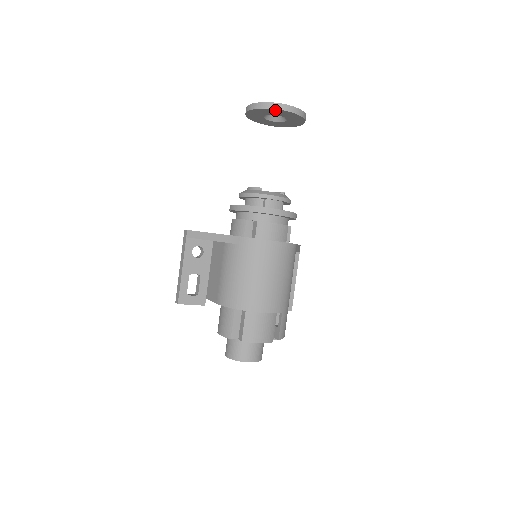
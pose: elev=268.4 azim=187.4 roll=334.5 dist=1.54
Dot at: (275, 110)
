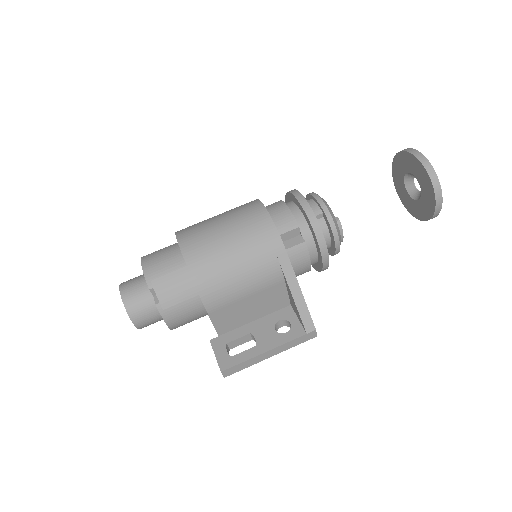
Dot at: (405, 155)
